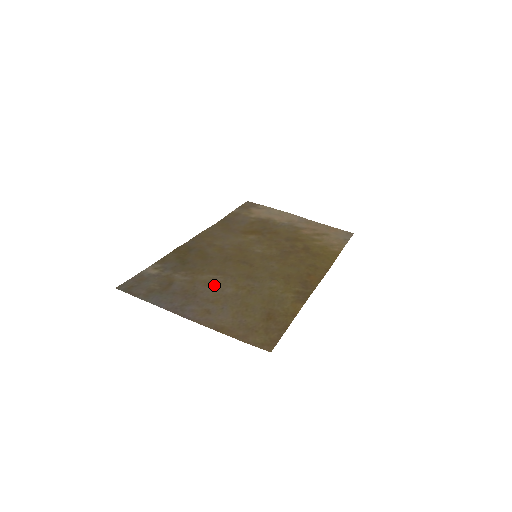
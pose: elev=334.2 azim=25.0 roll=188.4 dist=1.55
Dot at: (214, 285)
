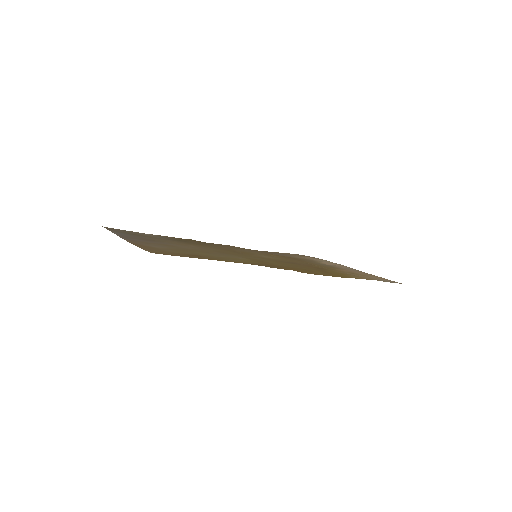
Dot at: (182, 245)
